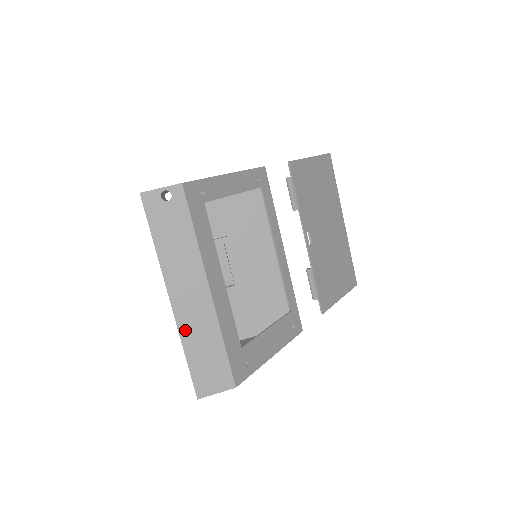
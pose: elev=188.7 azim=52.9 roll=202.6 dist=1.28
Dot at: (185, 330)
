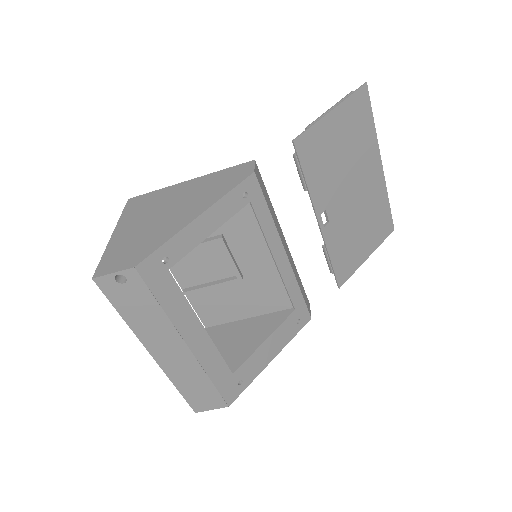
Dot at: (172, 374)
